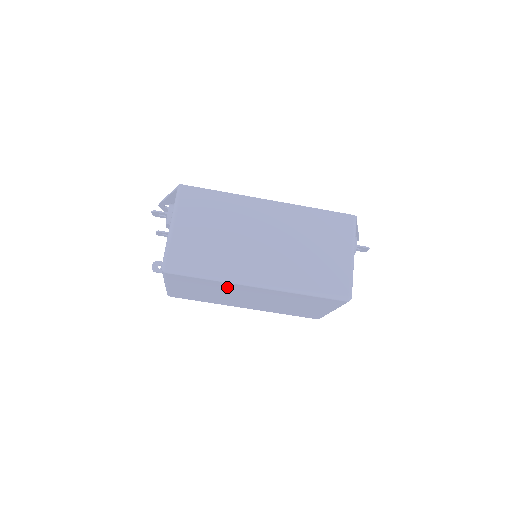
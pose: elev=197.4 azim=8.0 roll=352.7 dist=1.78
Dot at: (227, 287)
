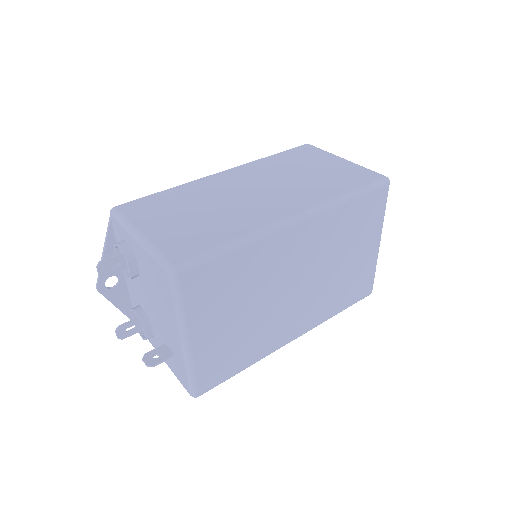
Dot at: (265, 261)
